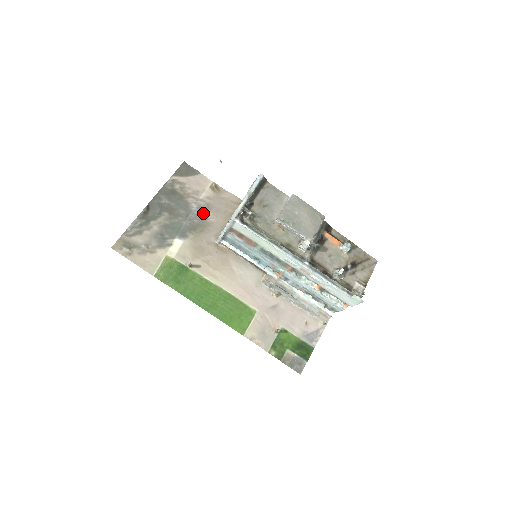
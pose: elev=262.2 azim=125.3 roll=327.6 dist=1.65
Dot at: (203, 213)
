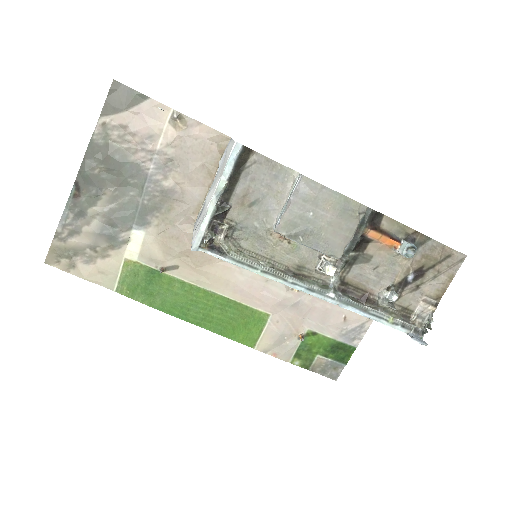
Dot at: (166, 177)
